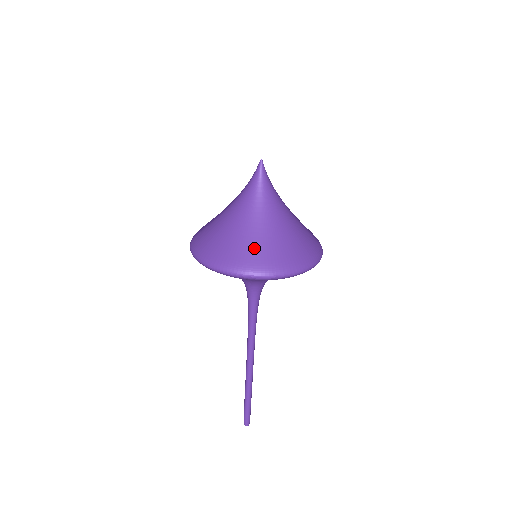
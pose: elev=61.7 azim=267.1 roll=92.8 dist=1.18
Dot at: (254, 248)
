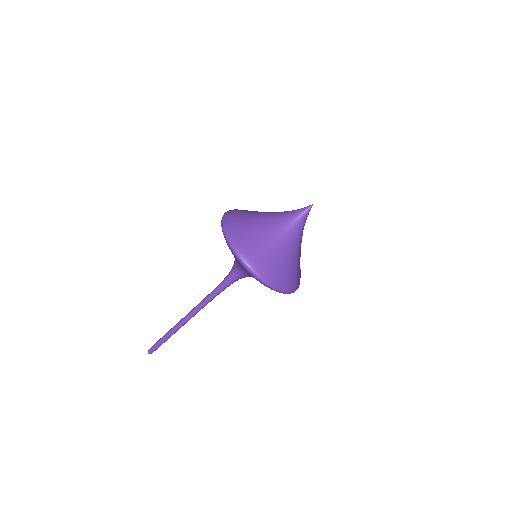
Dot at: (255, 243)
